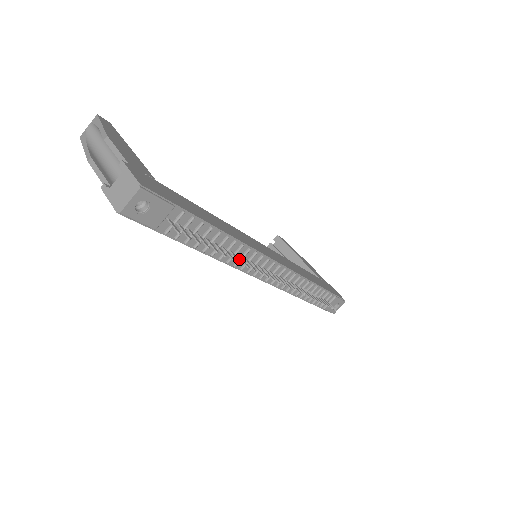
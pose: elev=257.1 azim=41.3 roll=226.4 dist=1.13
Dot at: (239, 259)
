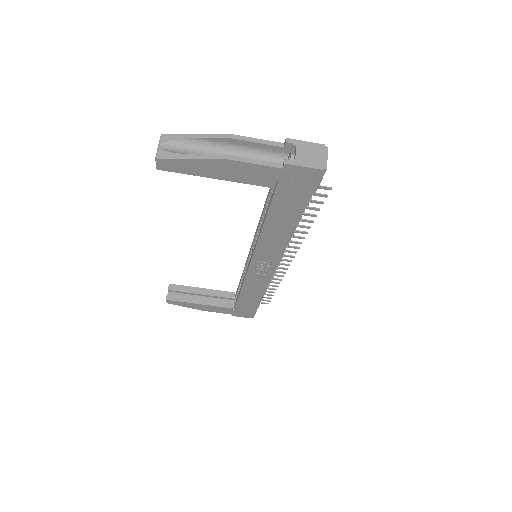
Dot at: occluded
